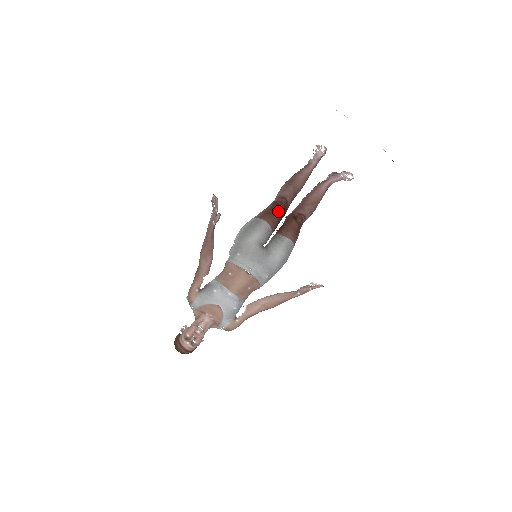
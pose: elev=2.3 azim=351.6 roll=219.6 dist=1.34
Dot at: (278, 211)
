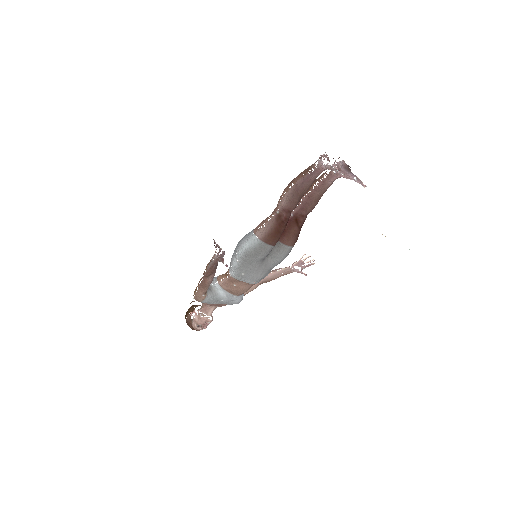
Dot at: (282, 229)
